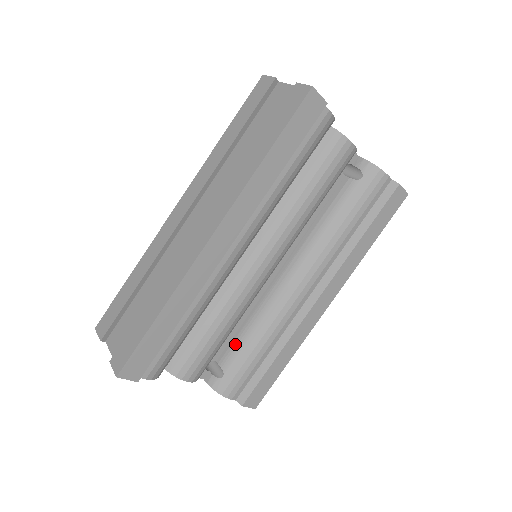
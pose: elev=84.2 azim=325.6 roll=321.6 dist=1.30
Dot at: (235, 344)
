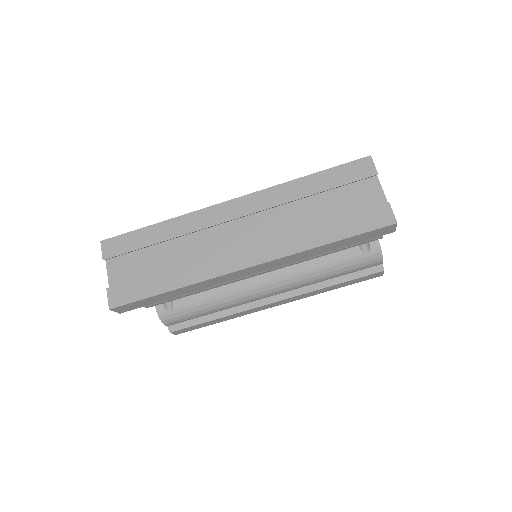
Dot at: (195, 296)
